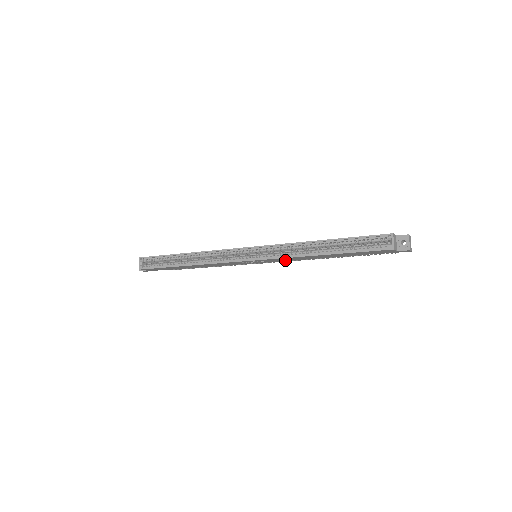
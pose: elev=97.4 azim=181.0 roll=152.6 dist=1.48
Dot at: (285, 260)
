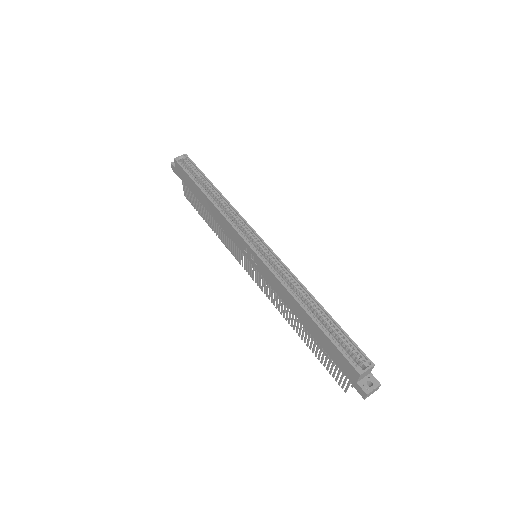
Dot at: (271, 284)
